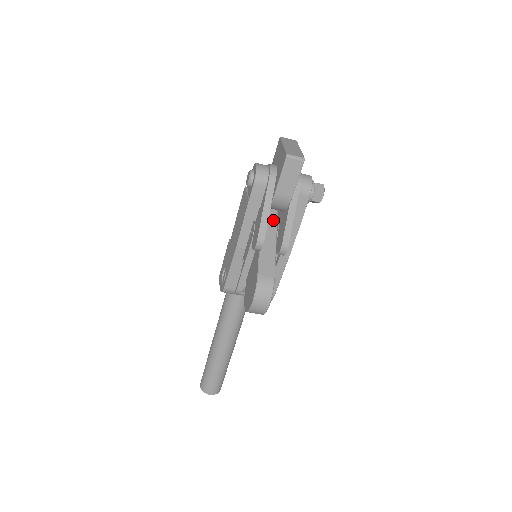
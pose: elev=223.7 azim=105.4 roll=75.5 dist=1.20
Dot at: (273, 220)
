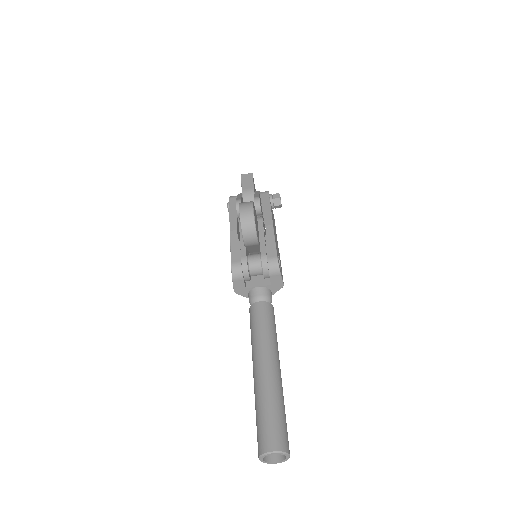
Dot at: occluded
